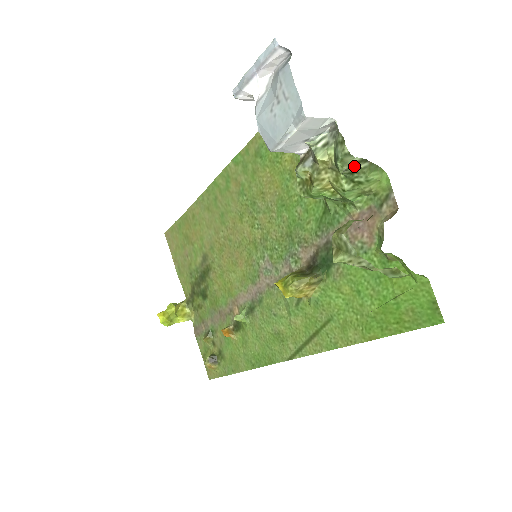
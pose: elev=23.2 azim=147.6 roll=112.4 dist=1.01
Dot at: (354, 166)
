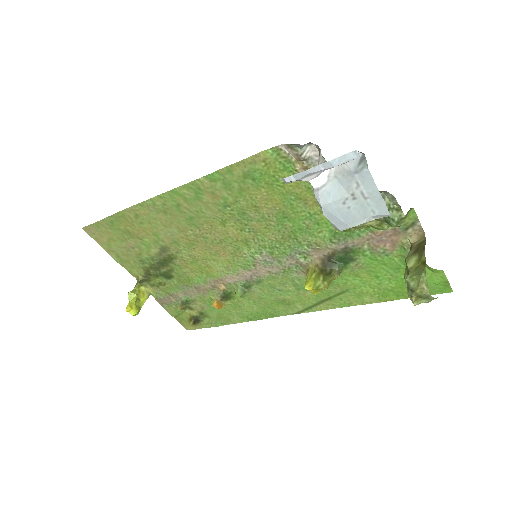
Dot at: (403, 220)
